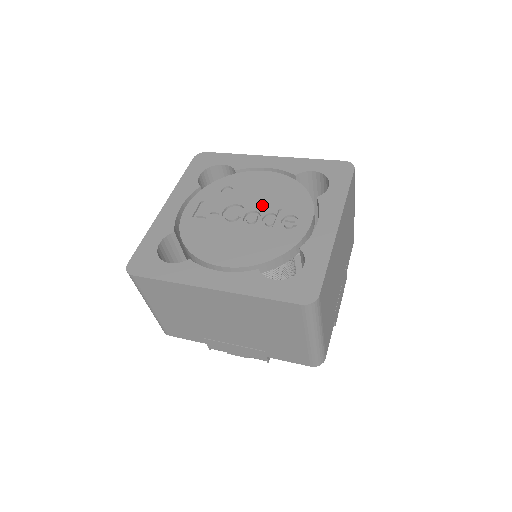
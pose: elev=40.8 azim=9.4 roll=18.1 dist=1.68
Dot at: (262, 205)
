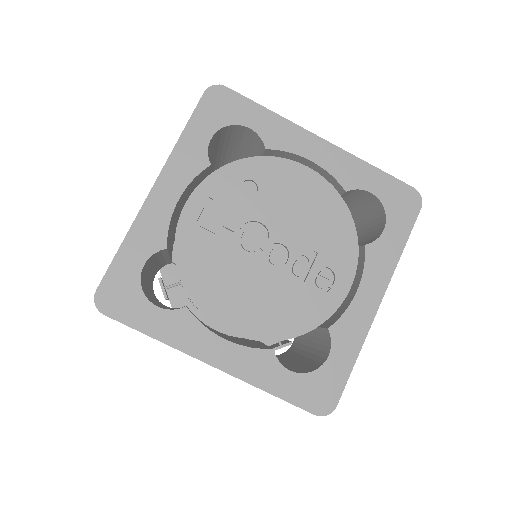
Dot at: (294, 236)
